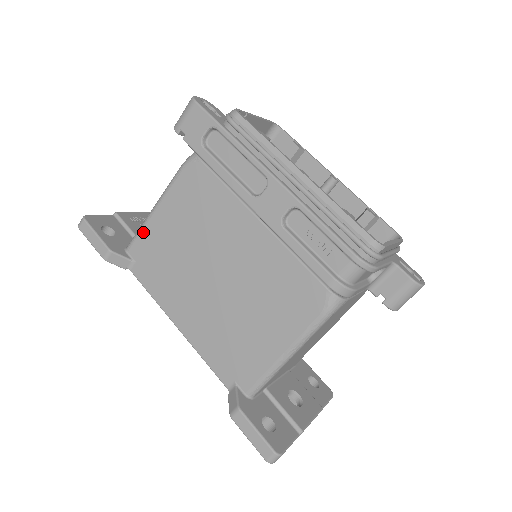
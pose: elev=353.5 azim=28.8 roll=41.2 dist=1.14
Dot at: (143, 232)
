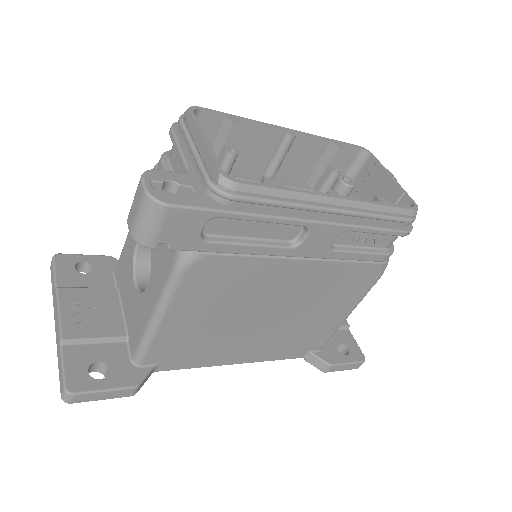
Dot at: (155, 343)
